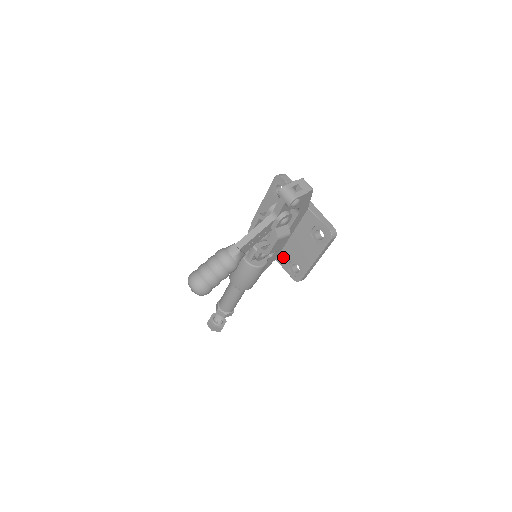
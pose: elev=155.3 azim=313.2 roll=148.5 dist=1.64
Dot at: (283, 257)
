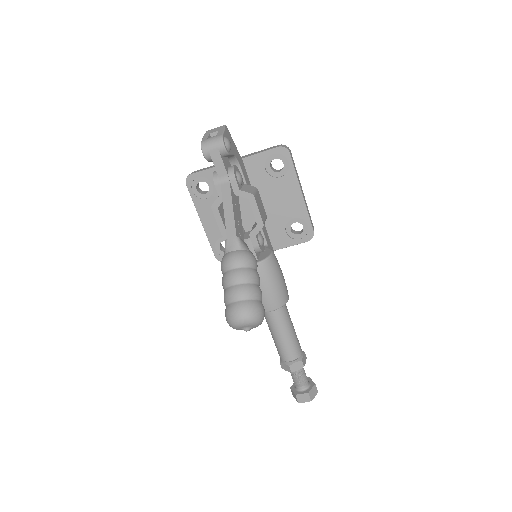
Dot at: (276, 237)
